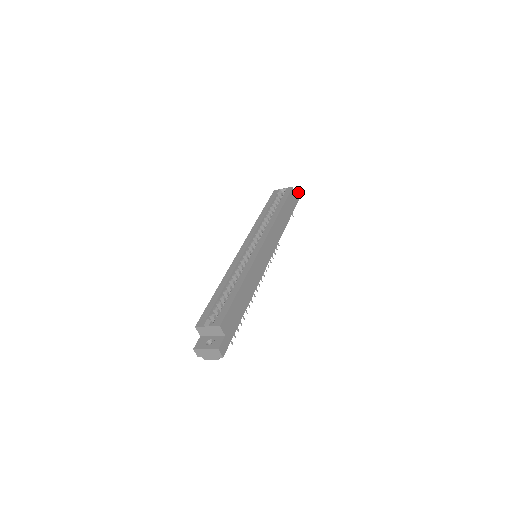
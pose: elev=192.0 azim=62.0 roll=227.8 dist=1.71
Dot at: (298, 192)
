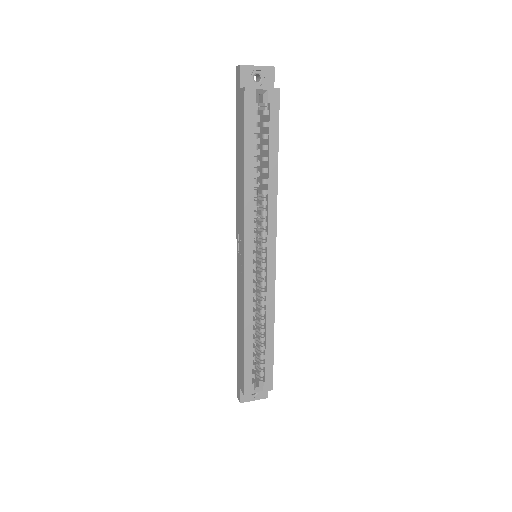
Dot at: (273, 73)
